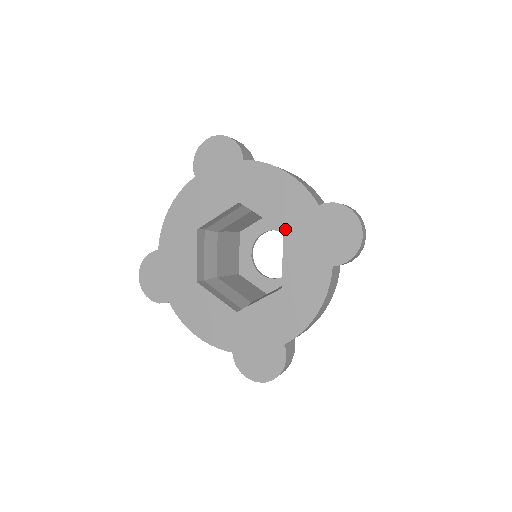
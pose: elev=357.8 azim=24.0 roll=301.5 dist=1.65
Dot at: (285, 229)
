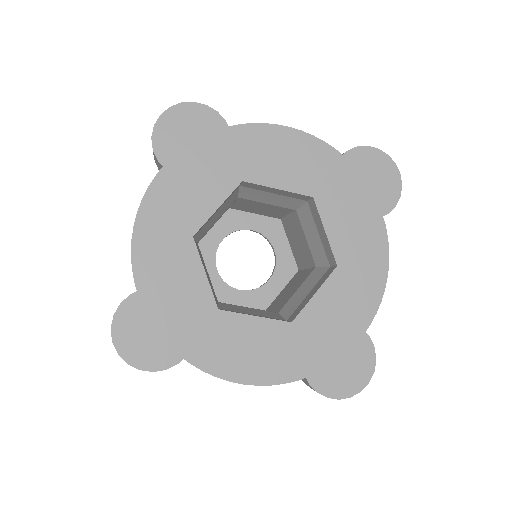
Dot at: (314, 194)
